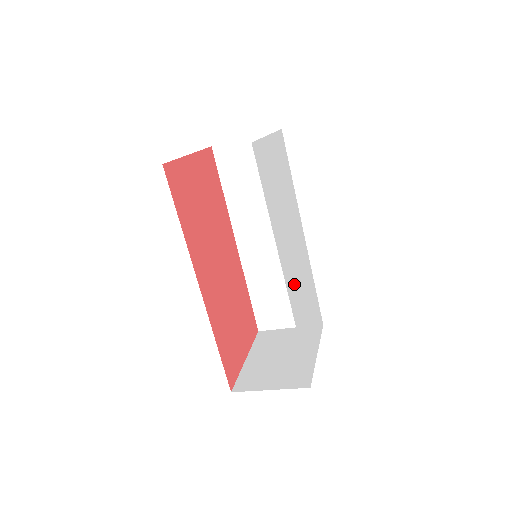
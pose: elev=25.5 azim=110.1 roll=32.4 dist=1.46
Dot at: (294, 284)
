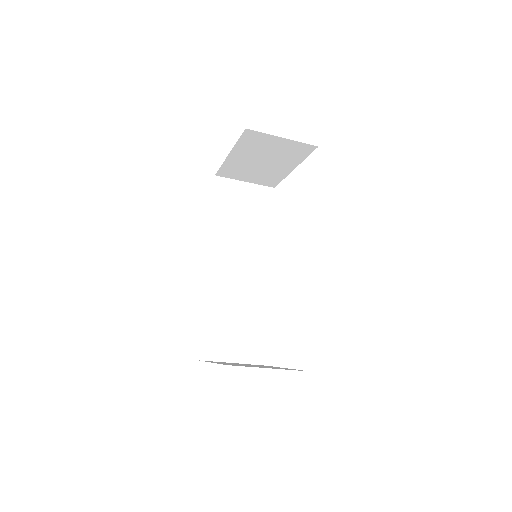
Dot at: occluded
